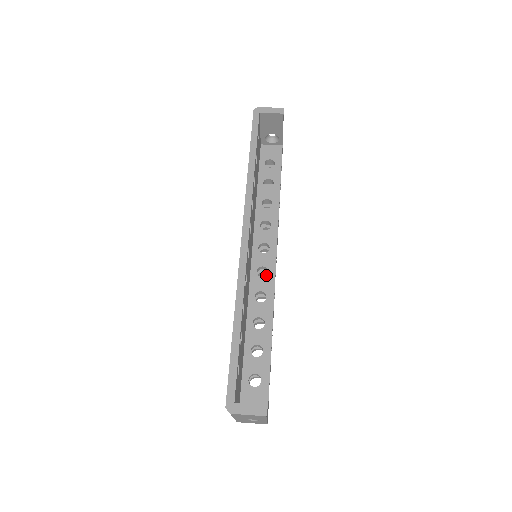
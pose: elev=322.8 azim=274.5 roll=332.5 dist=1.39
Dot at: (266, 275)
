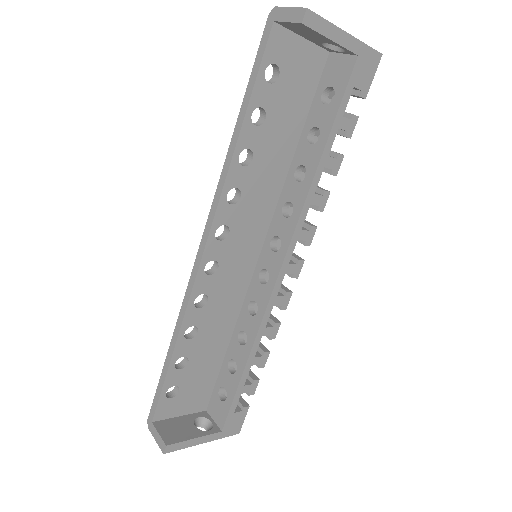
Dot at: occluded
